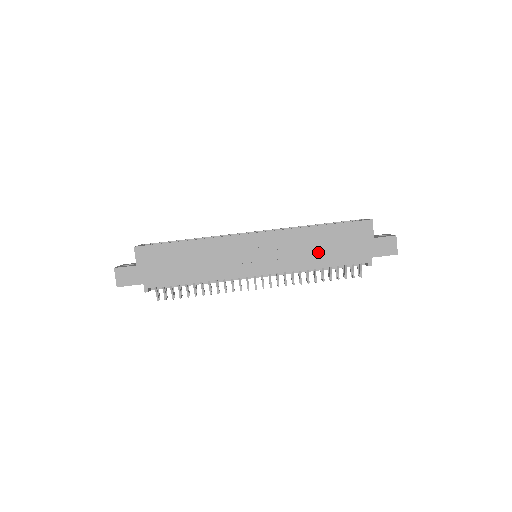
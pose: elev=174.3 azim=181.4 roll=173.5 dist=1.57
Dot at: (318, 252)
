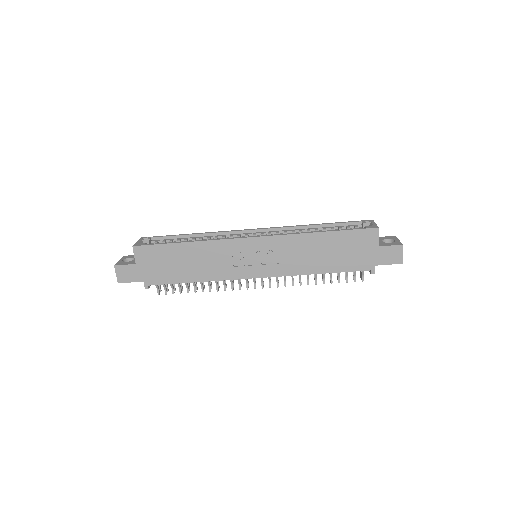
Dot at: (319, 258)
